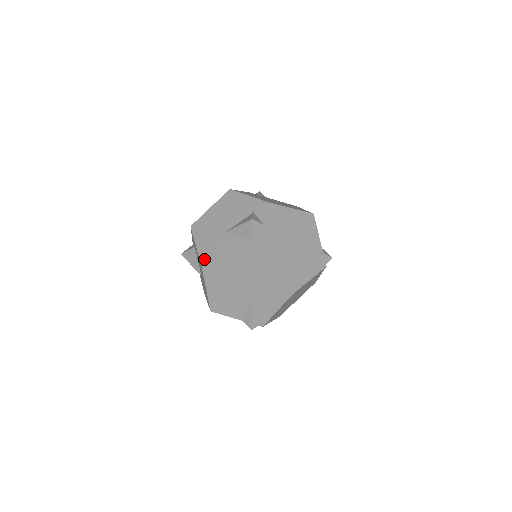
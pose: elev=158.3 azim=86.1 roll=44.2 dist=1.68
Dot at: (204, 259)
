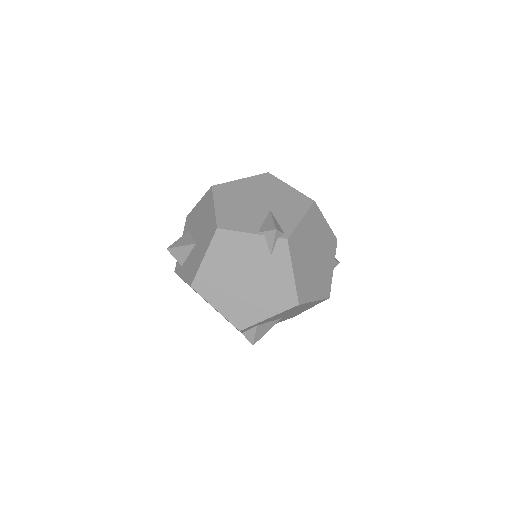
Dot at: occluded
